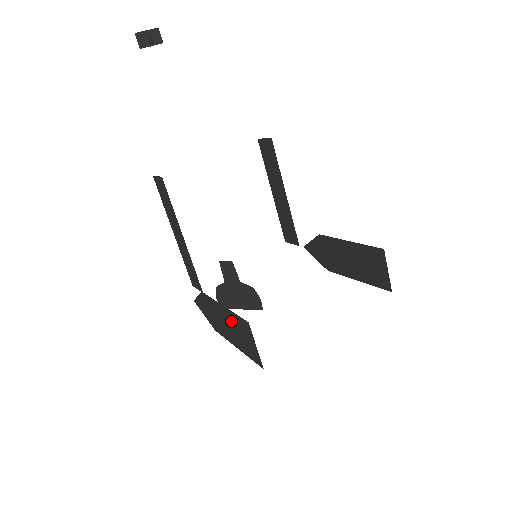
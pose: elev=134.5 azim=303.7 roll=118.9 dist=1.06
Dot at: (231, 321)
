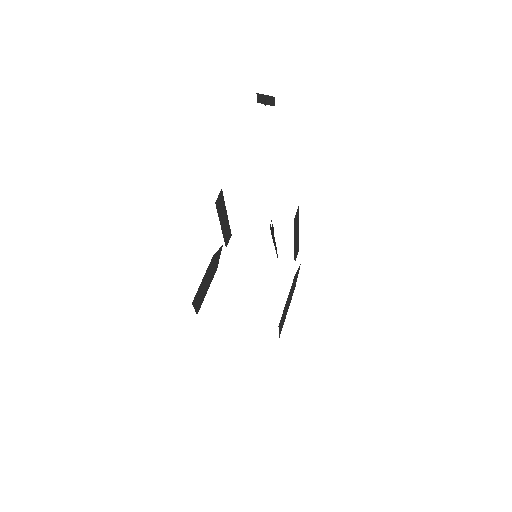
Dot at: (202, 286)
